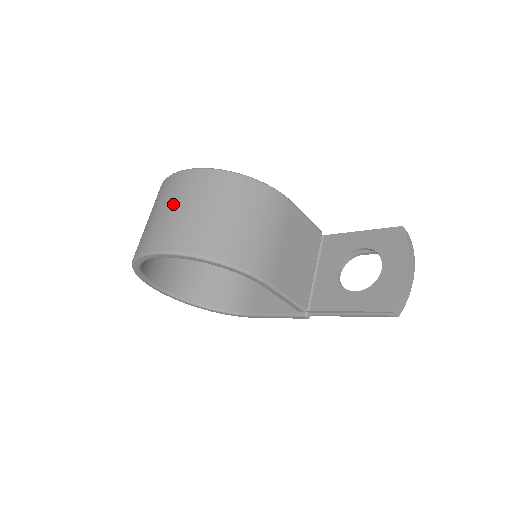
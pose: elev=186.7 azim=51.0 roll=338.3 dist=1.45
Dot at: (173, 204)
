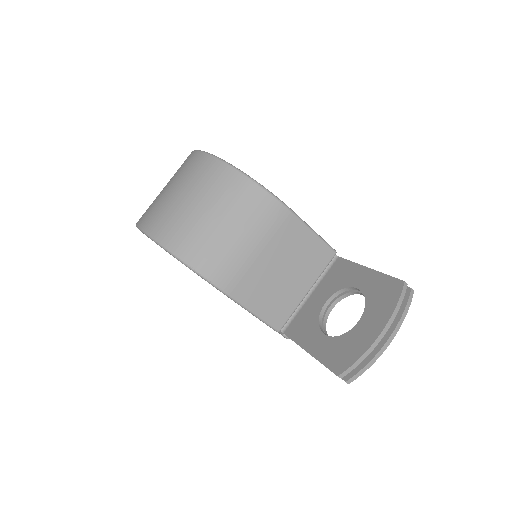
Dot at: (172, 184)
